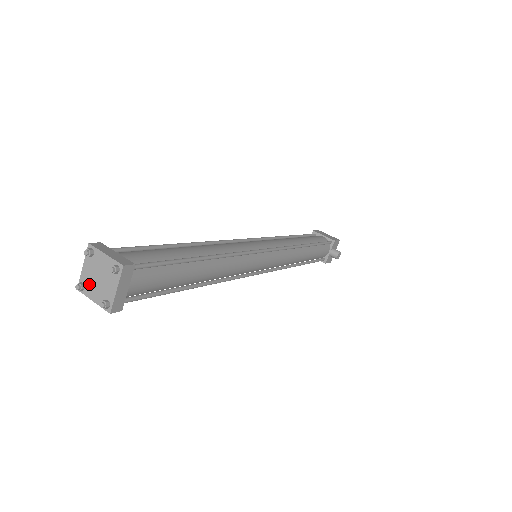
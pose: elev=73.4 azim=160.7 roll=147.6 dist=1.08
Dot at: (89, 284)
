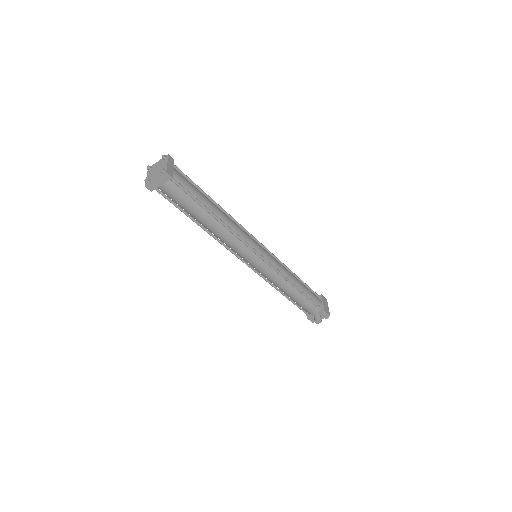
Dot at: (152, 170)
